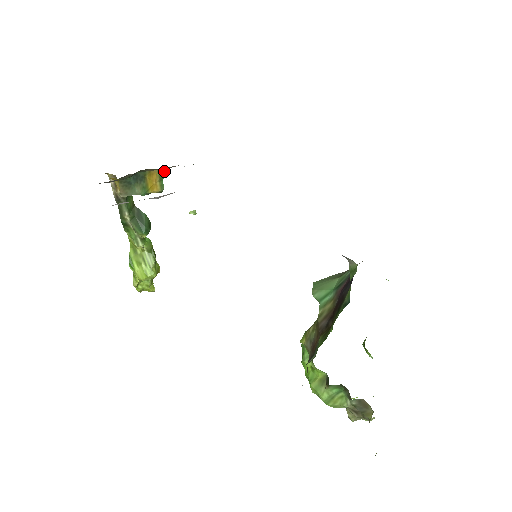
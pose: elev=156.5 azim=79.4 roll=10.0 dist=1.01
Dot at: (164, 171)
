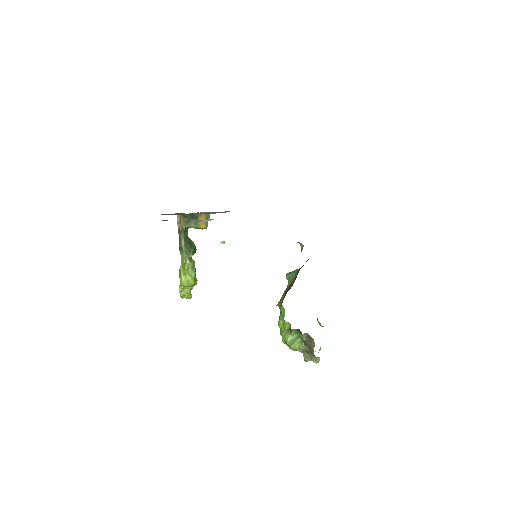
Dot at: (209, 216)
